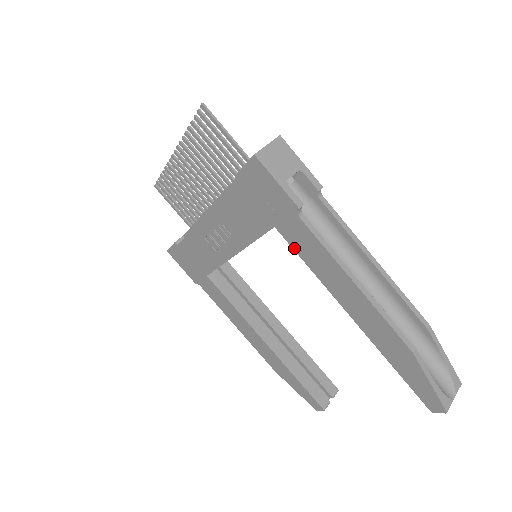
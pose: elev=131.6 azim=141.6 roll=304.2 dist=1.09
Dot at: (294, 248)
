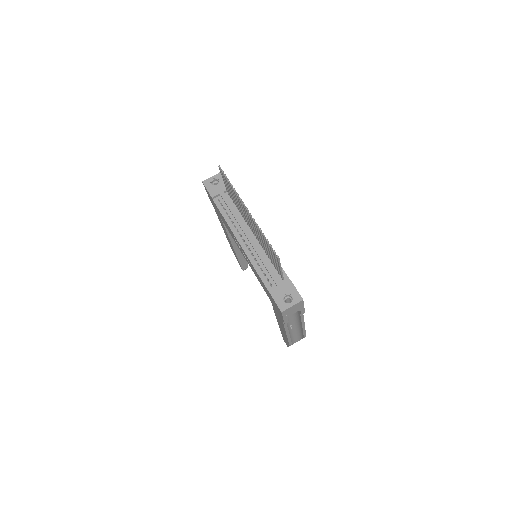
Dot at: (273, 308)
